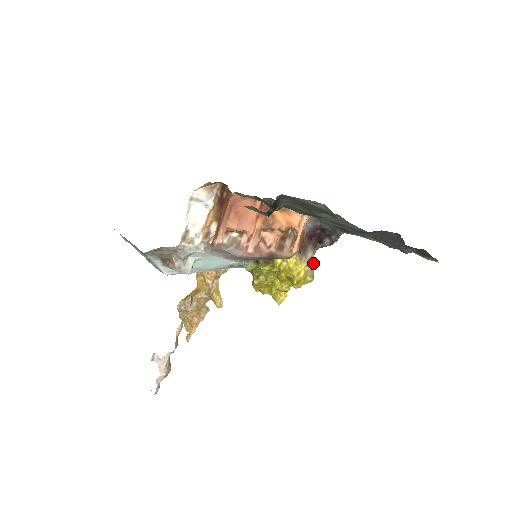
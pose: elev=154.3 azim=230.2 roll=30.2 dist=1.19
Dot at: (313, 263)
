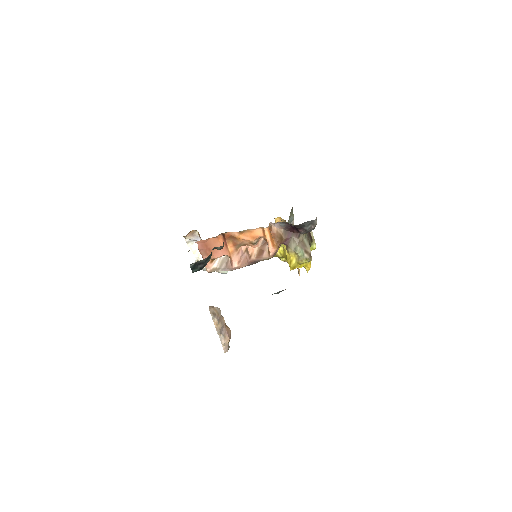
Dot at: (298, 252)
